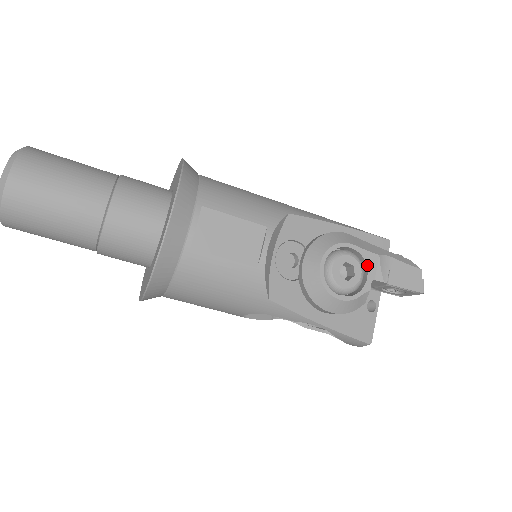
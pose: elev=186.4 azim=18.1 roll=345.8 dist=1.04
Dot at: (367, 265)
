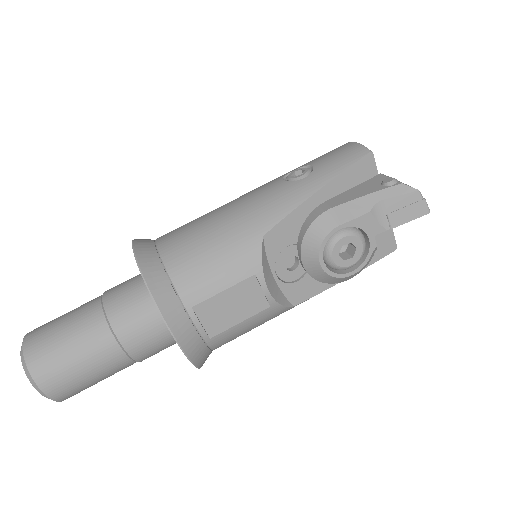
Dot at: (363, 229)
